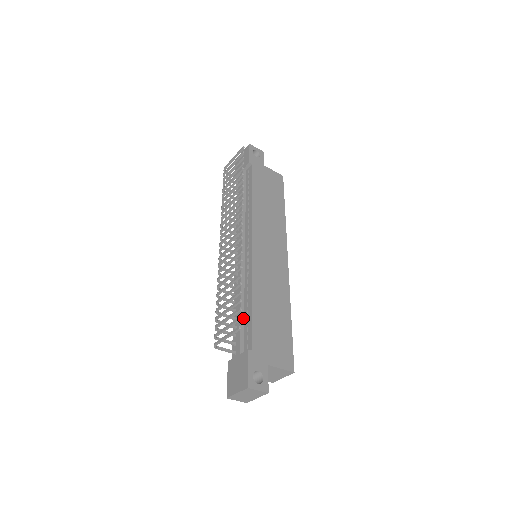
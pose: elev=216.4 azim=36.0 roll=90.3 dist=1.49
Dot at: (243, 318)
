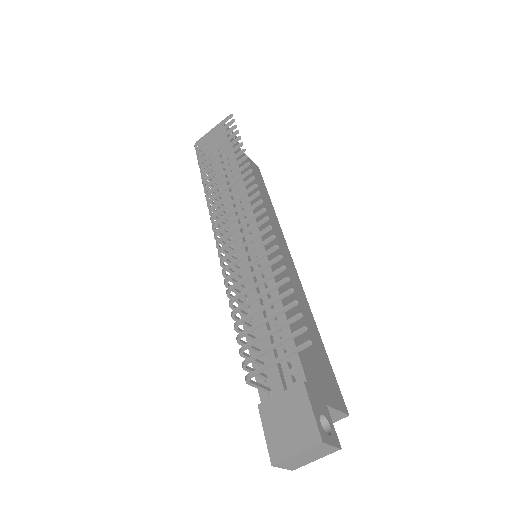
Dot at: (272, 336)
